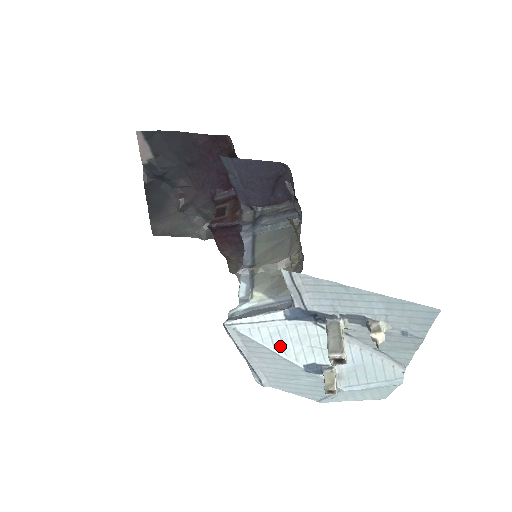
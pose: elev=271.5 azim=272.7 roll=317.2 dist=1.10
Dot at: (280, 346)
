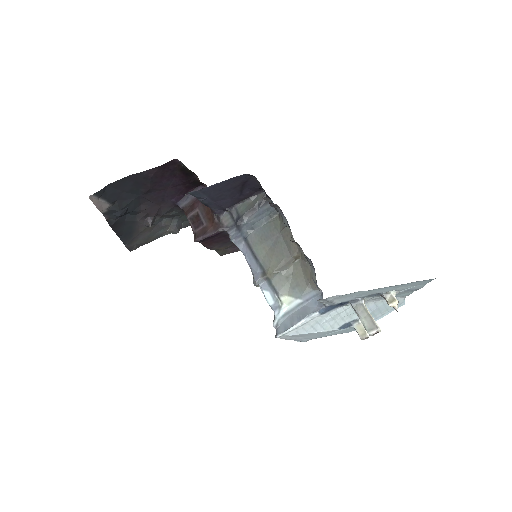
Dot at: (320, 328)
